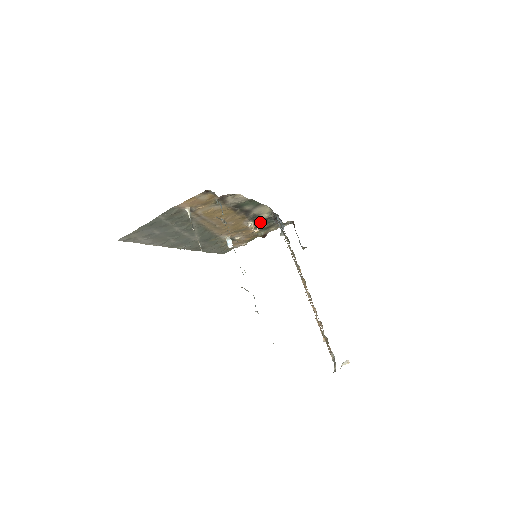
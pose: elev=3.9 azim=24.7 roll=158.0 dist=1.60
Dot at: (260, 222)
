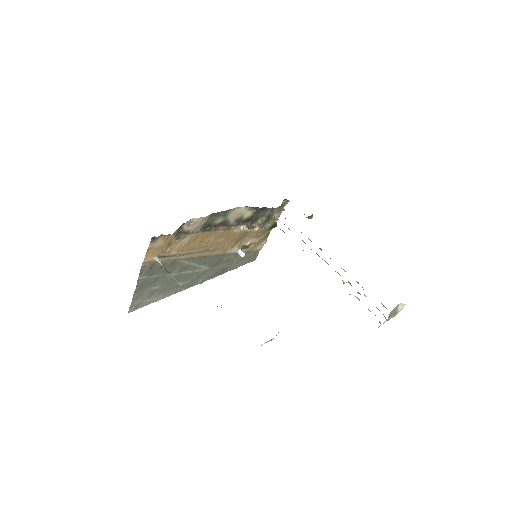
Dot at: (253, 220)
